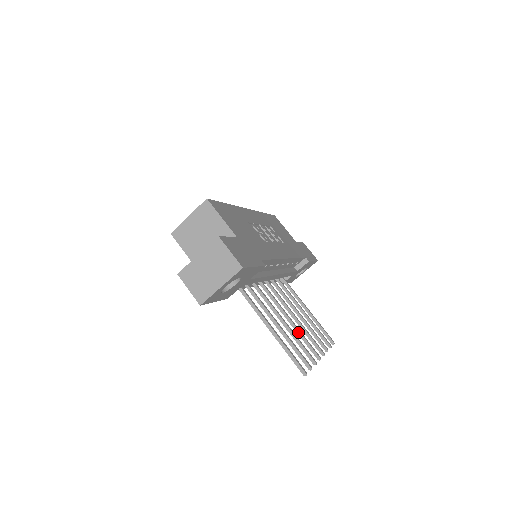
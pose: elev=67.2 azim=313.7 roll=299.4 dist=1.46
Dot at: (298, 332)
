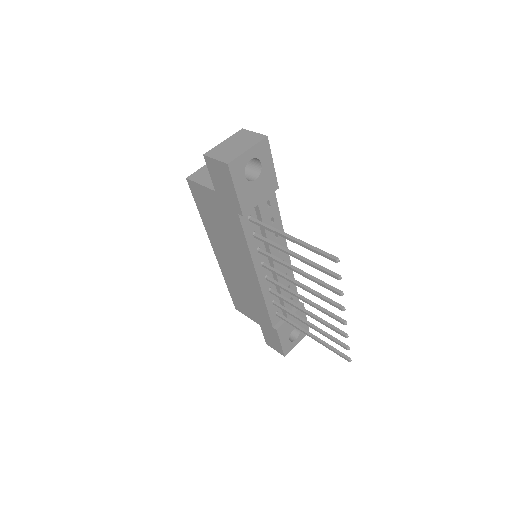
Dot at: (313, 291)
